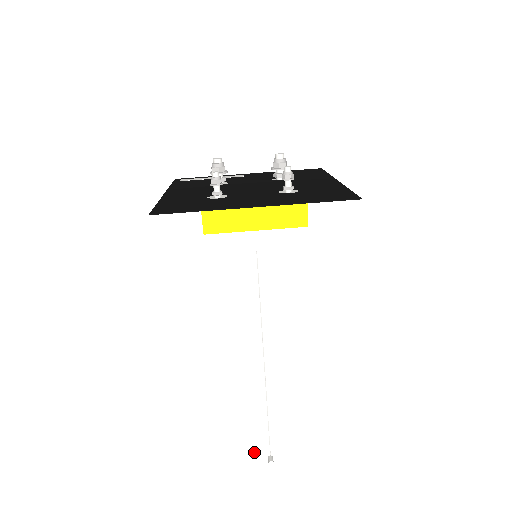
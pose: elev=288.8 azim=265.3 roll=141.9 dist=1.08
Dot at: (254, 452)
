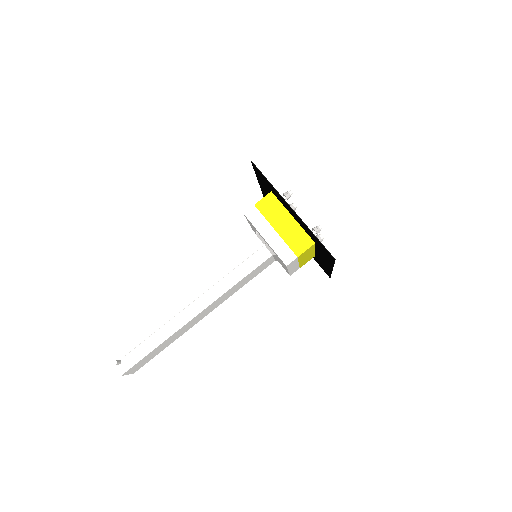
Dot at: (117, 345)
